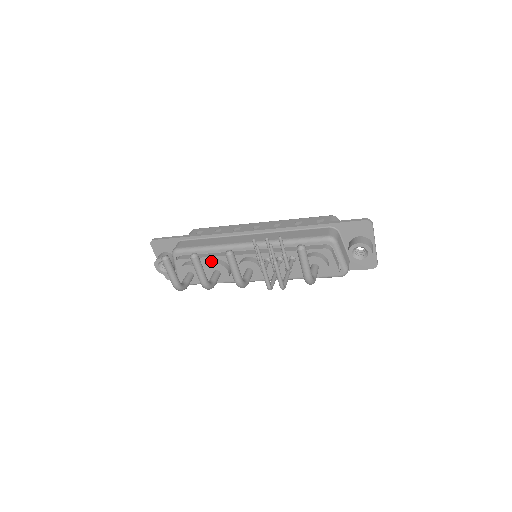
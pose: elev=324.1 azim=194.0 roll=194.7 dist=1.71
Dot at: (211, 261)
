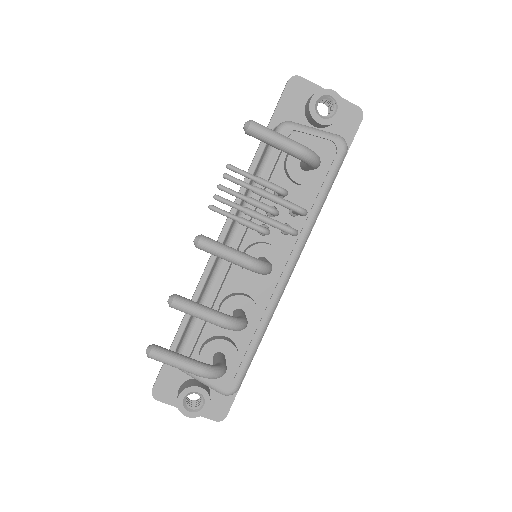
Dot at: occluded
